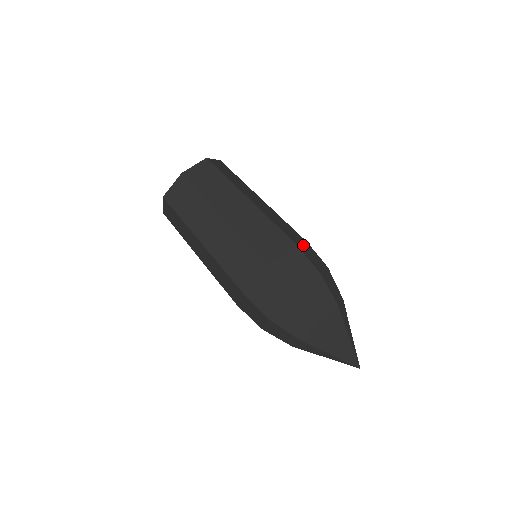
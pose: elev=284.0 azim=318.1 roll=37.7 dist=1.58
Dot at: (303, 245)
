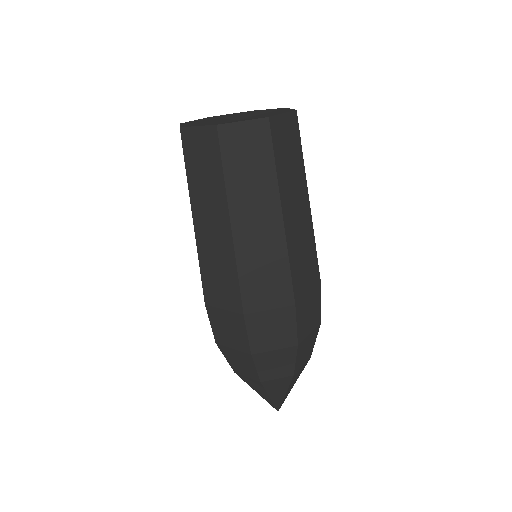
Dot at: (269, 314)
